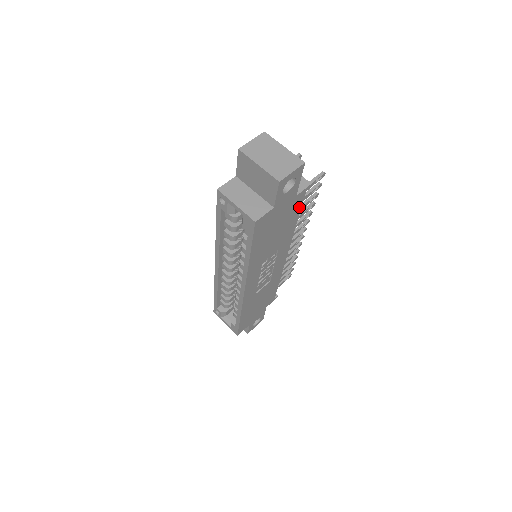
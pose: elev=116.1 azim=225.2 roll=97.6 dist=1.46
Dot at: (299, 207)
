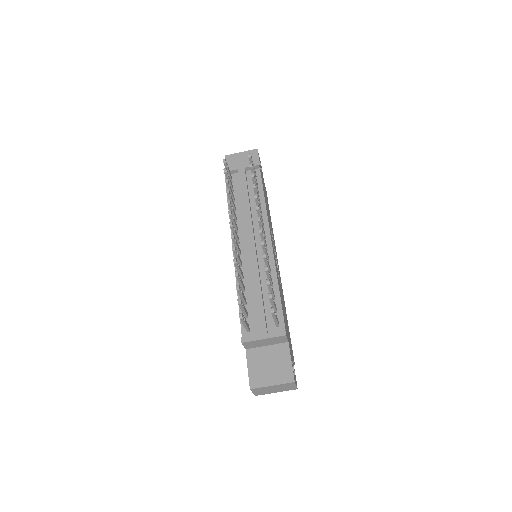
Dot at: (283, 315)
